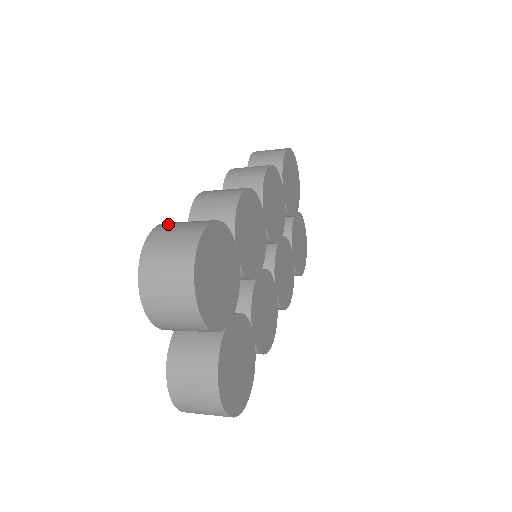
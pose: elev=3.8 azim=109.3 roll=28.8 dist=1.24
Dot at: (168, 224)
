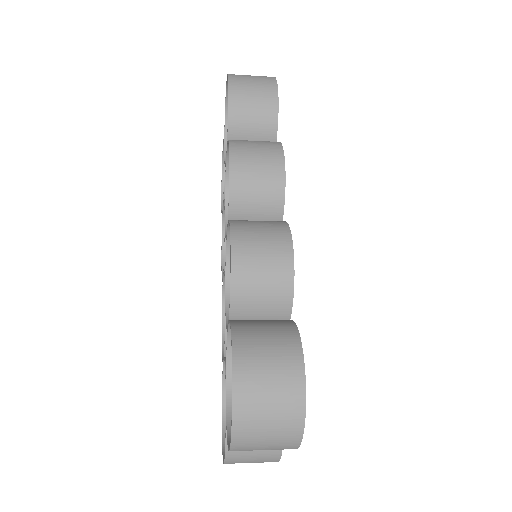
Dot at: (247, 359)
